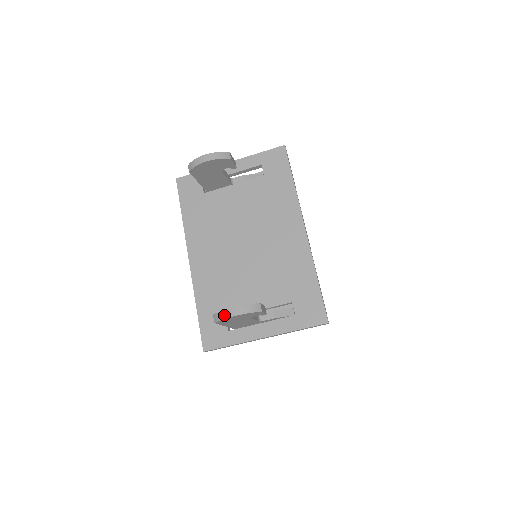
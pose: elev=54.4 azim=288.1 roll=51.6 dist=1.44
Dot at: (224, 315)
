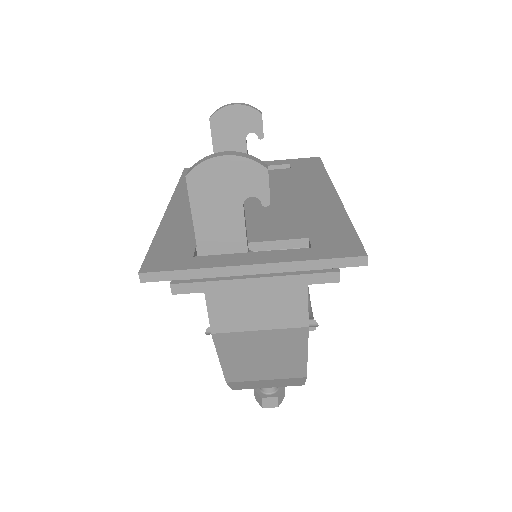
Dot at: (207, 157)
